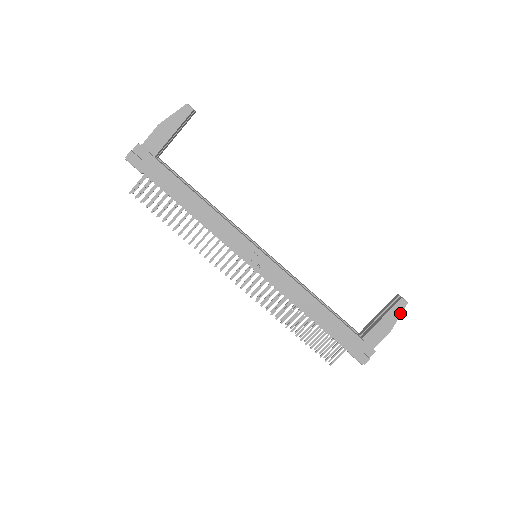
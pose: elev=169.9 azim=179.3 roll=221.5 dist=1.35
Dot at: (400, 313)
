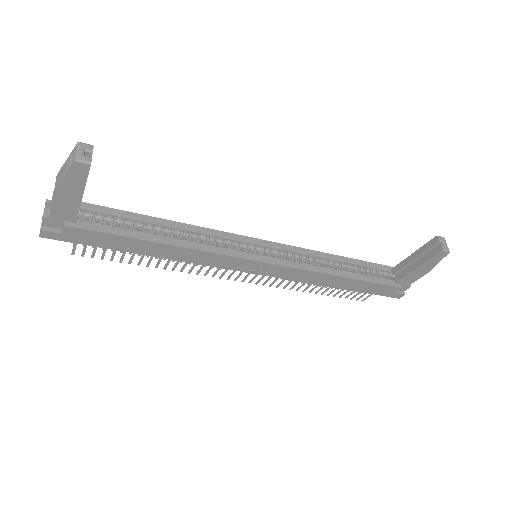
Dot at: (440, 260)
